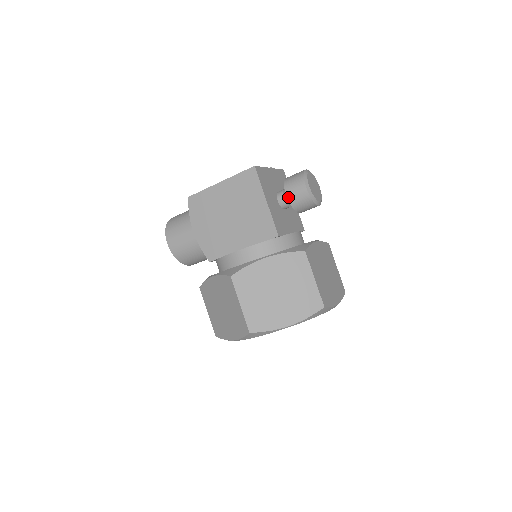
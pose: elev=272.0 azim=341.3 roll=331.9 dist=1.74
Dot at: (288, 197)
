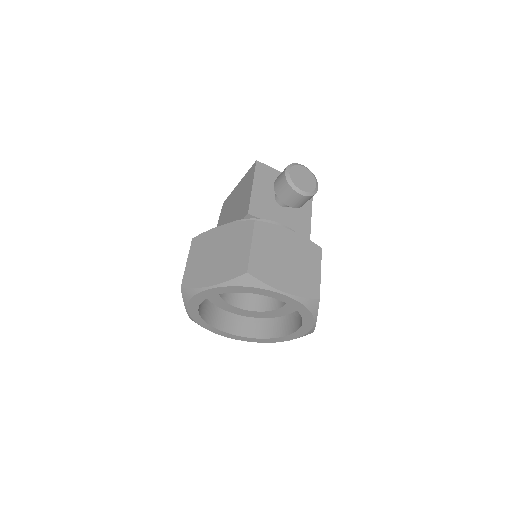
Dot at: (274, 185)
